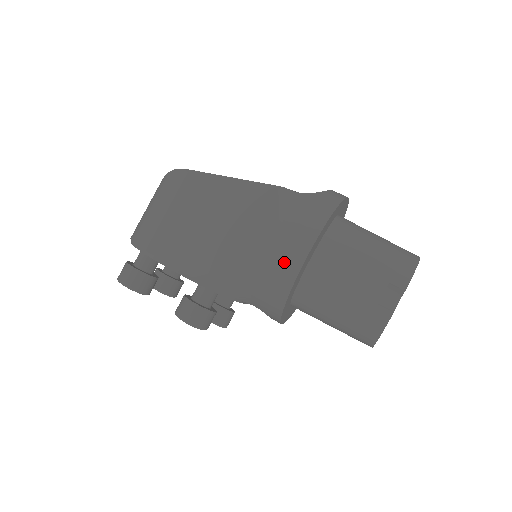
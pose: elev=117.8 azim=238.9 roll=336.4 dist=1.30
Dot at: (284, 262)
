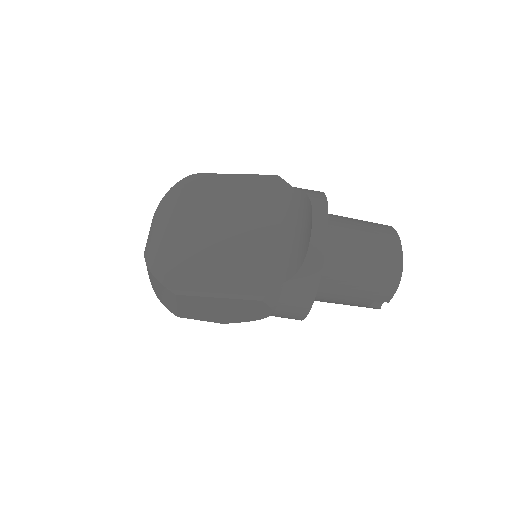
Dot at: occluded
